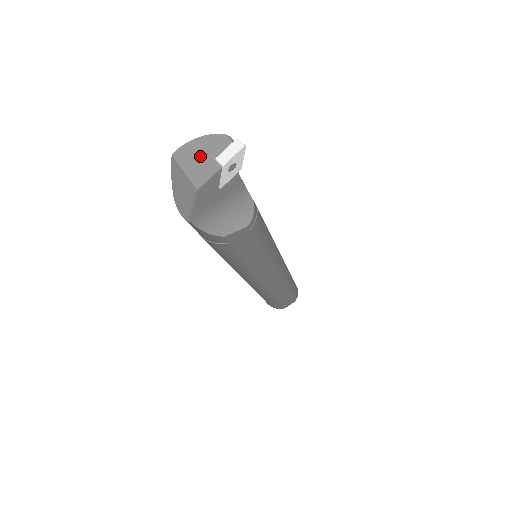
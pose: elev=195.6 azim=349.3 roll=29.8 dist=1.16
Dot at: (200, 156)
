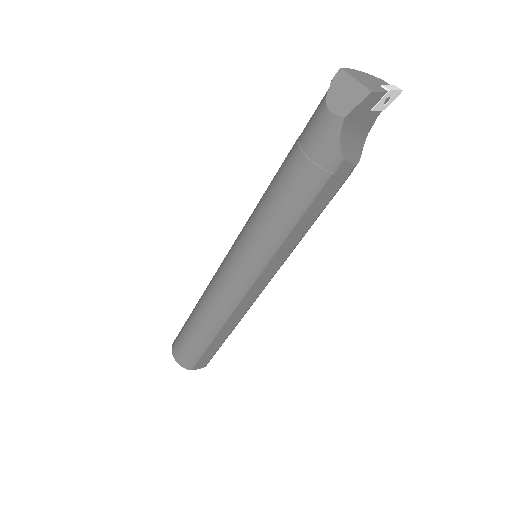
Dot at: (367, 79)
